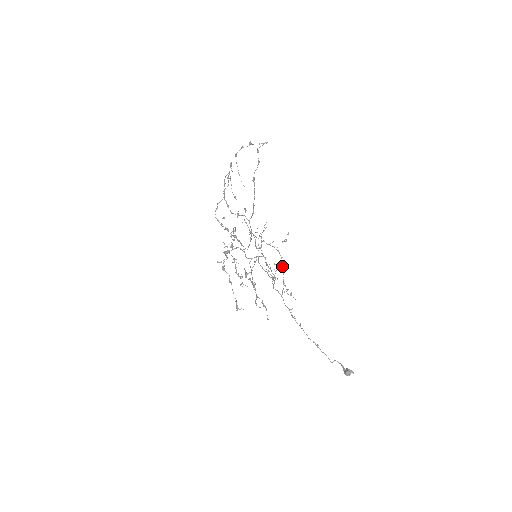
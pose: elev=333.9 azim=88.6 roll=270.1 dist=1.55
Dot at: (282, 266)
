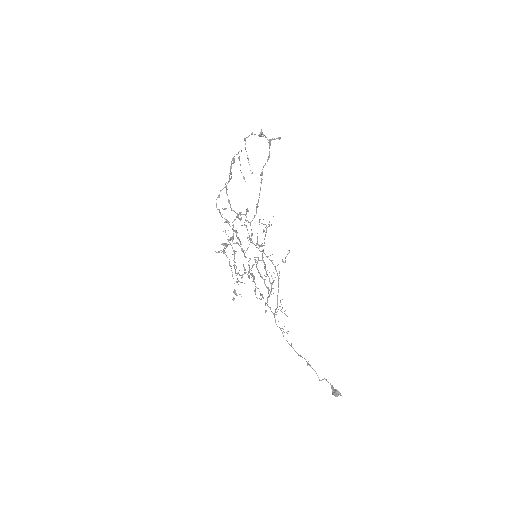
Dot at: (278, 286)
